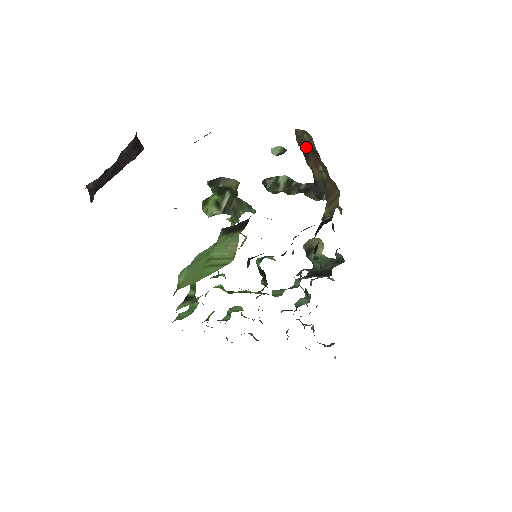
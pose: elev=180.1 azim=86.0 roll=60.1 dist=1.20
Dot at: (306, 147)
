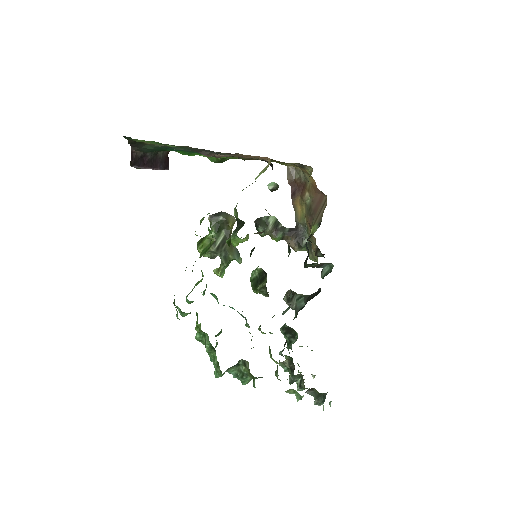
Dot at: (294, 184)
